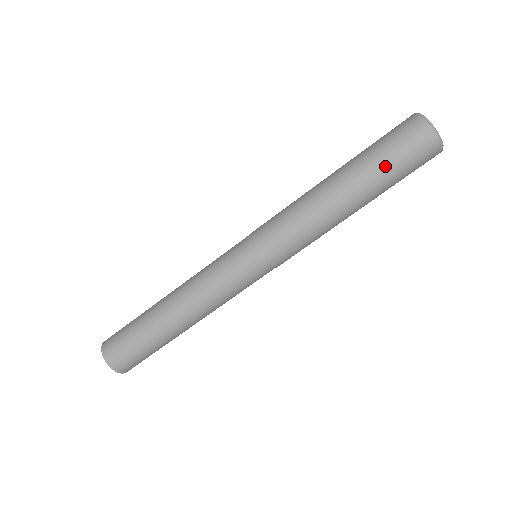
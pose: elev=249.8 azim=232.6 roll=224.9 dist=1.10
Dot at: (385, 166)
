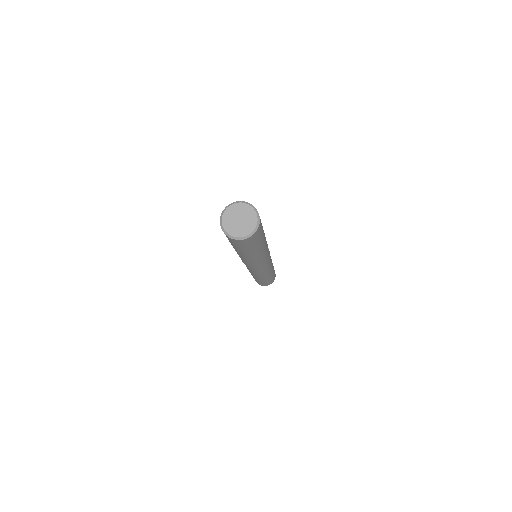
Dot at: occluded
